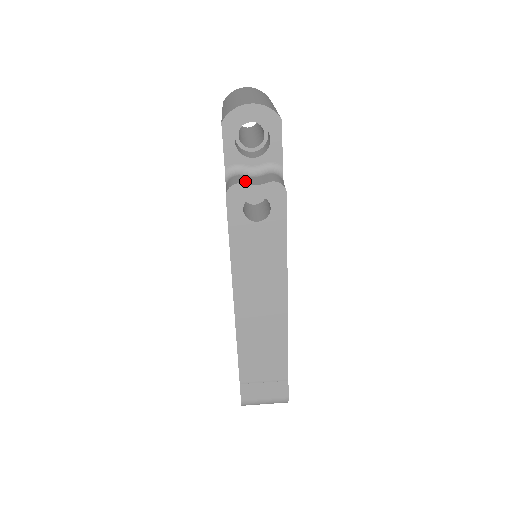
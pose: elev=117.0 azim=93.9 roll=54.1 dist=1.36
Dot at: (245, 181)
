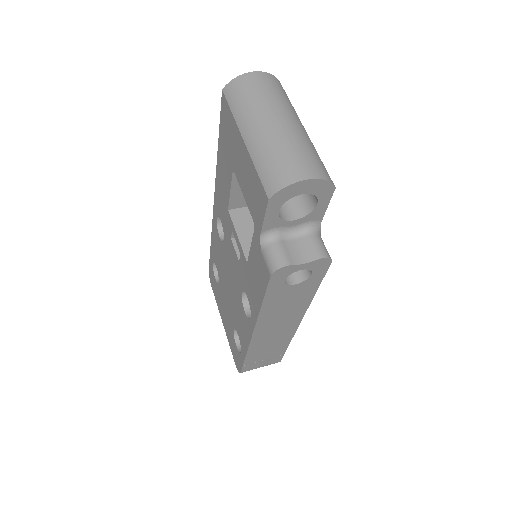
Dot at: (290, 256)
